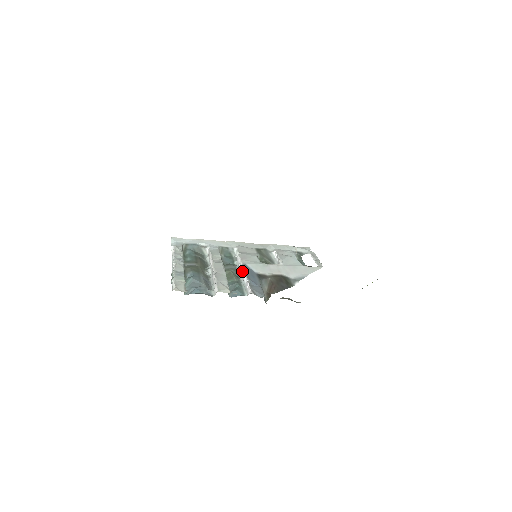
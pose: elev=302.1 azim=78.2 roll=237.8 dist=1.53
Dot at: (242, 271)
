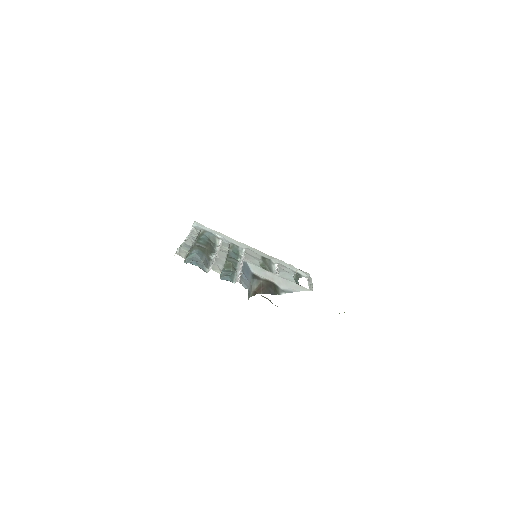
Dot at: (241, 266)
